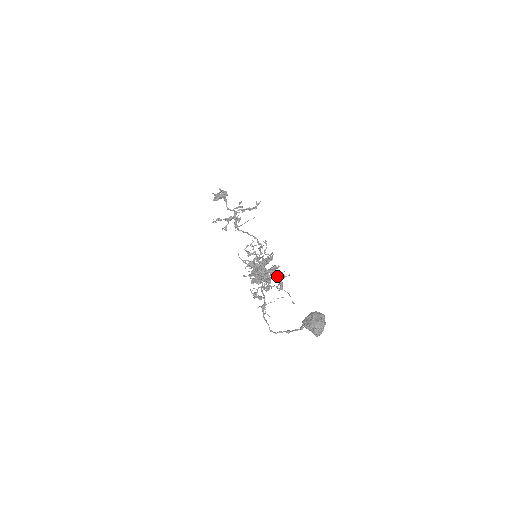
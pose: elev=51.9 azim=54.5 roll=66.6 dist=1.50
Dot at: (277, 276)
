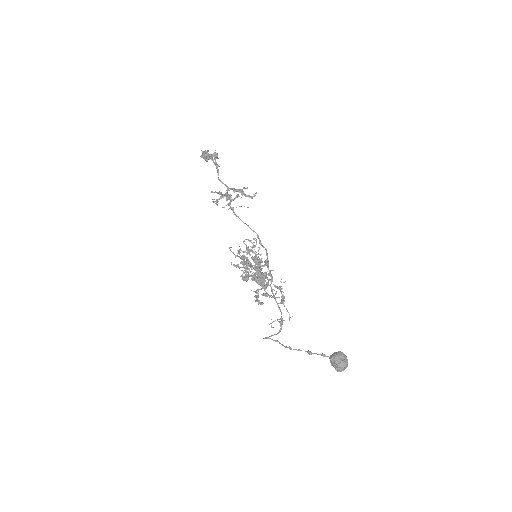
Dot at: (277, 288)
